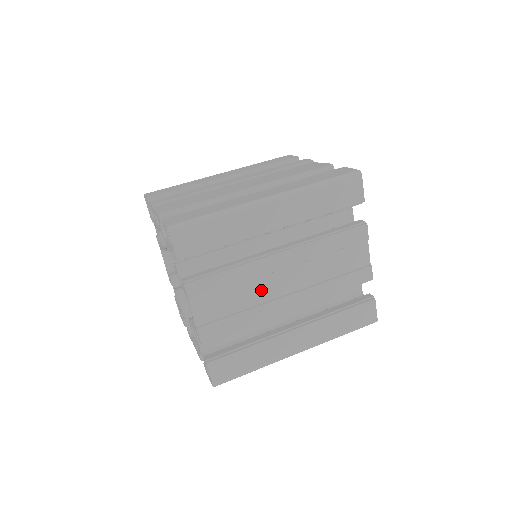
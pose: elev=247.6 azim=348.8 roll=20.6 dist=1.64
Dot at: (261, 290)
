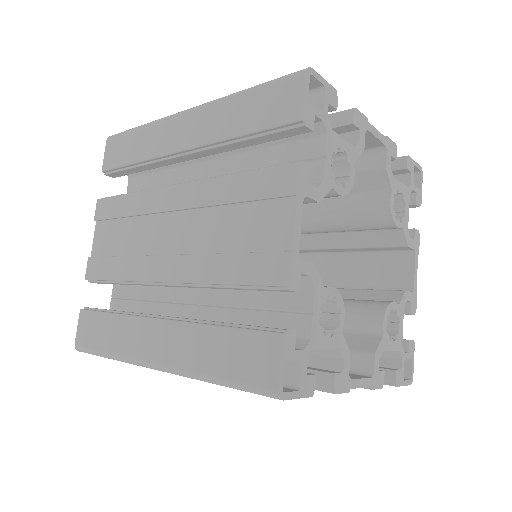
Dot at: occluded
